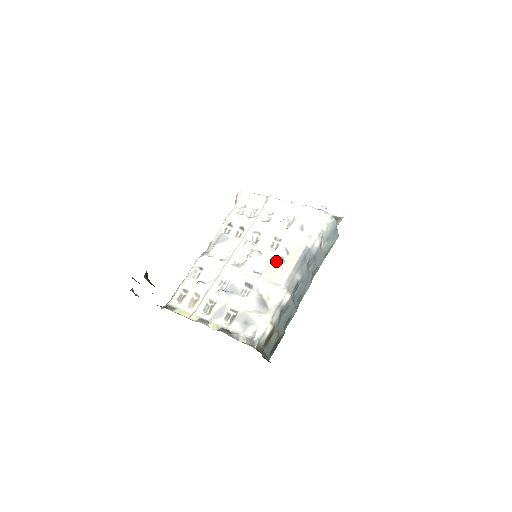
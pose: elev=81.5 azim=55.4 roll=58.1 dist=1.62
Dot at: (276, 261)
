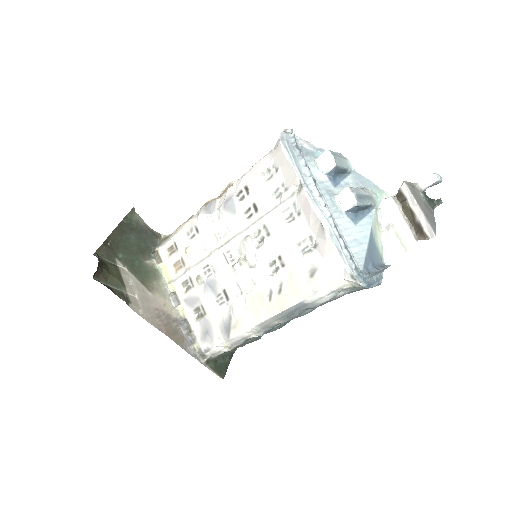
Dot at: (263, 291)
